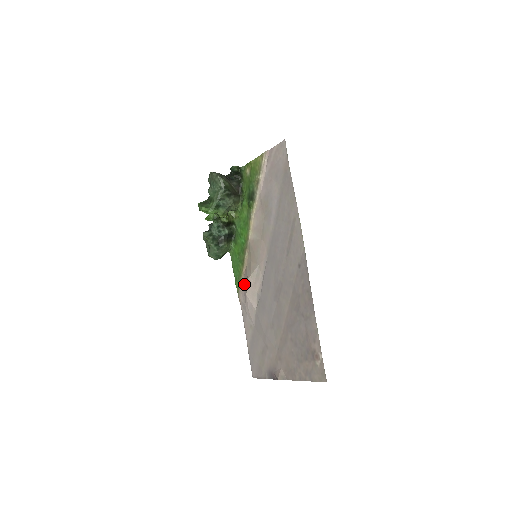
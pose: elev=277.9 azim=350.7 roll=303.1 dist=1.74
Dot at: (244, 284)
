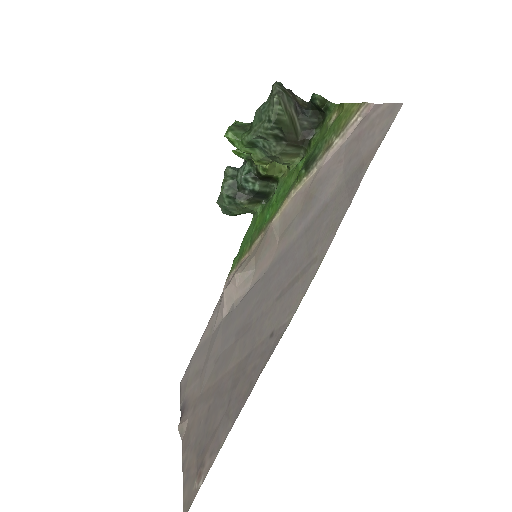
Dot at: (234, 273)
